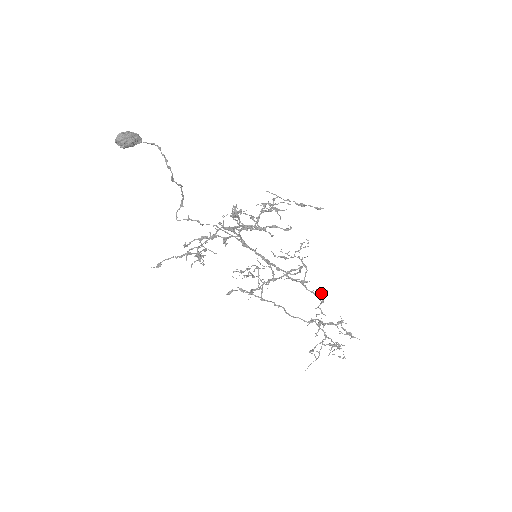
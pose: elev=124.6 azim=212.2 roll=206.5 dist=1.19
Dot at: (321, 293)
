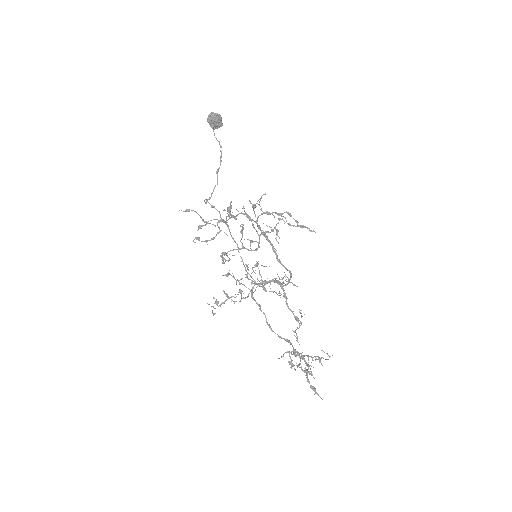
Dot at: (301, 313)
